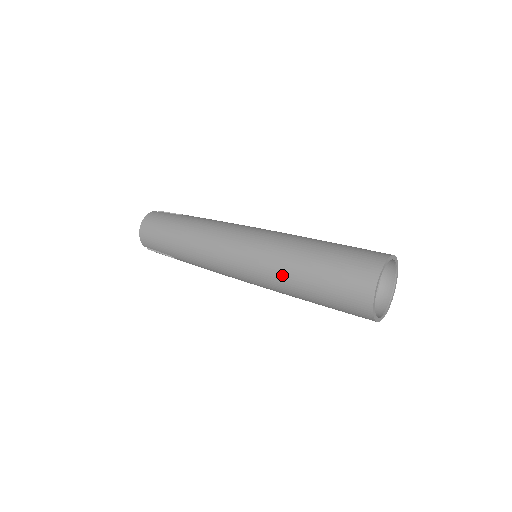
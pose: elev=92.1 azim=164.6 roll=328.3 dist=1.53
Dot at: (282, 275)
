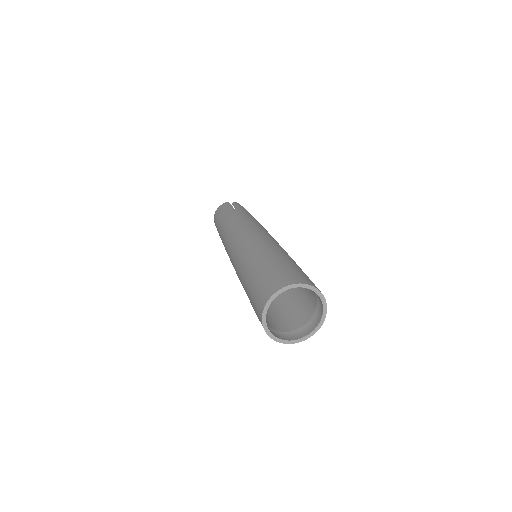
Dot at: (240, 279)
